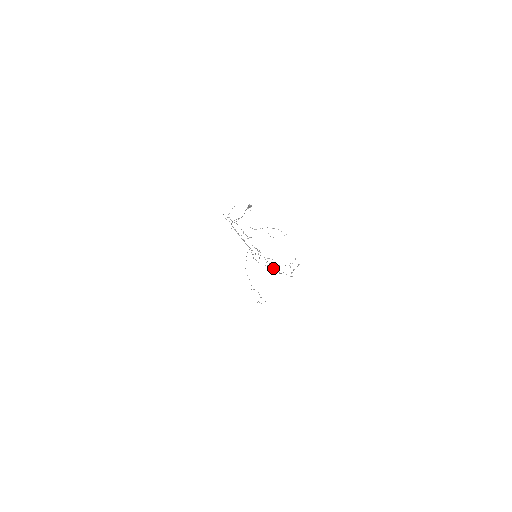
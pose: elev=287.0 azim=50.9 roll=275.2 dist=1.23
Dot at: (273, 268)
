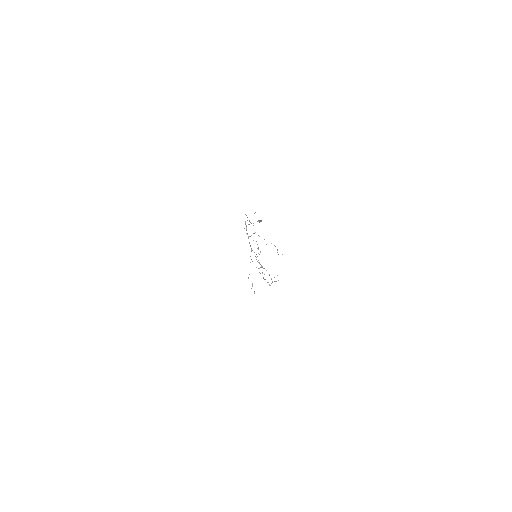
Dot at: occluded
